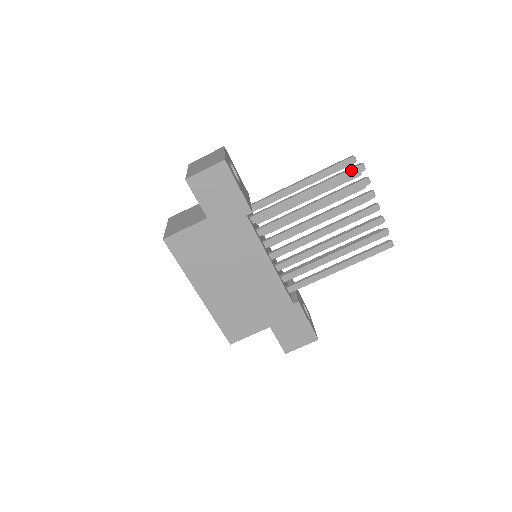
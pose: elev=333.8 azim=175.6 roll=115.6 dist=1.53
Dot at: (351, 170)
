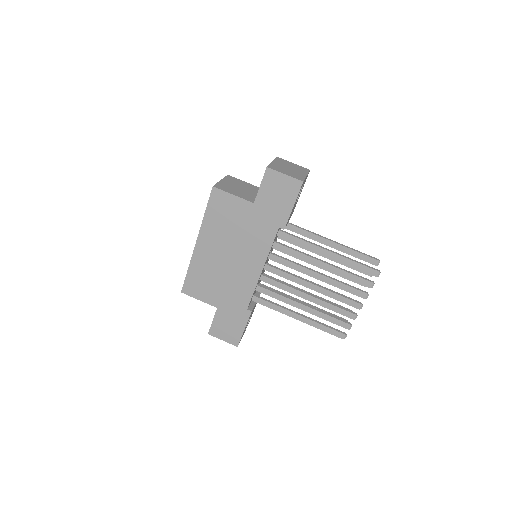
Dot at: (369, 268)
